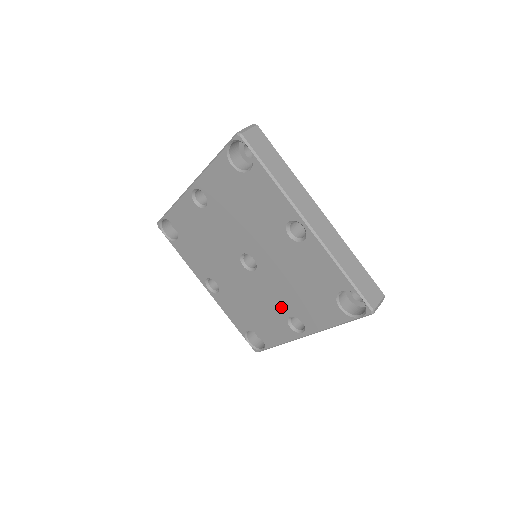
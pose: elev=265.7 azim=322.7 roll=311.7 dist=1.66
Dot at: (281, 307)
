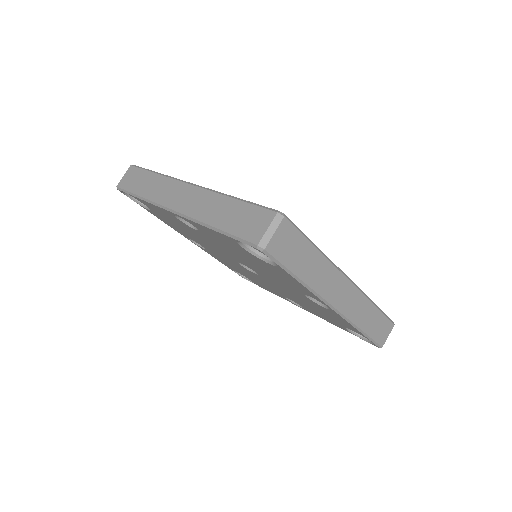
Dot at: (281, 293)
